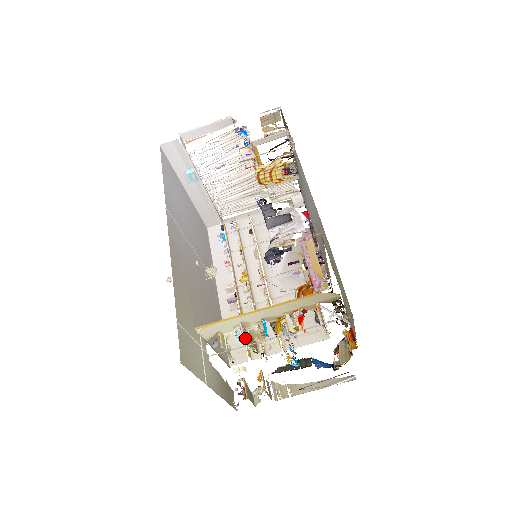
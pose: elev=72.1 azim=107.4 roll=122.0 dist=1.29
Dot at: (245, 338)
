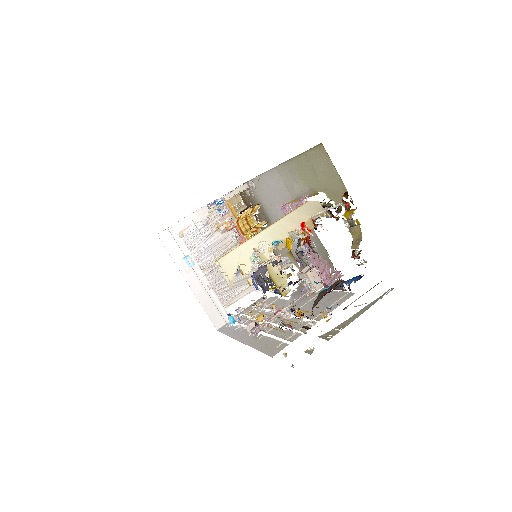
Dot at: occluded
